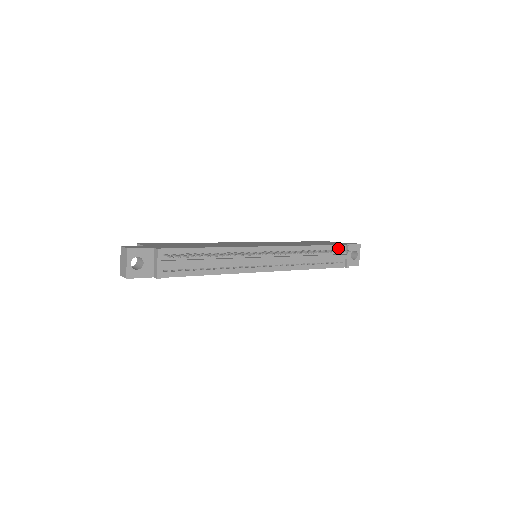
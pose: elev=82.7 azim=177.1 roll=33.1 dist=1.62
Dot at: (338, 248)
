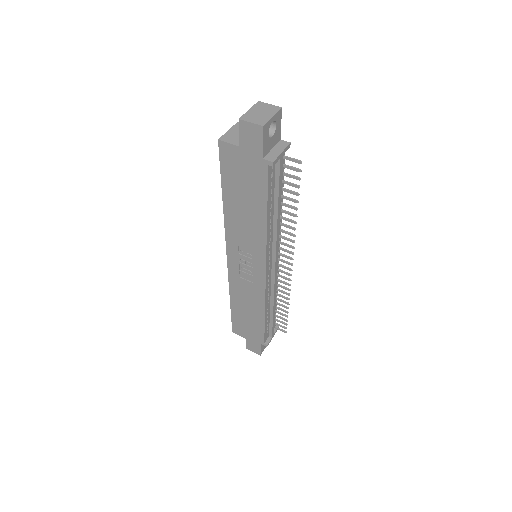
Dot at: occluded
